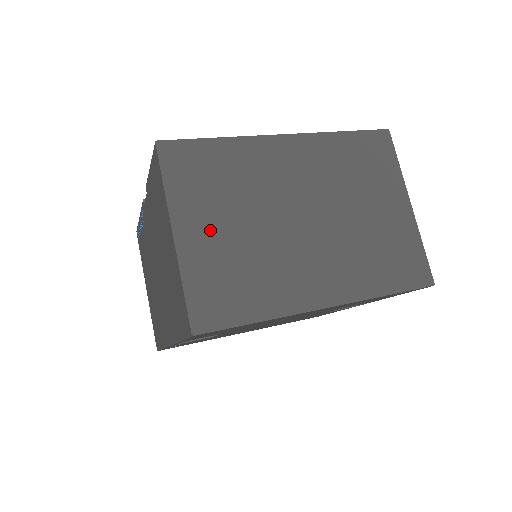
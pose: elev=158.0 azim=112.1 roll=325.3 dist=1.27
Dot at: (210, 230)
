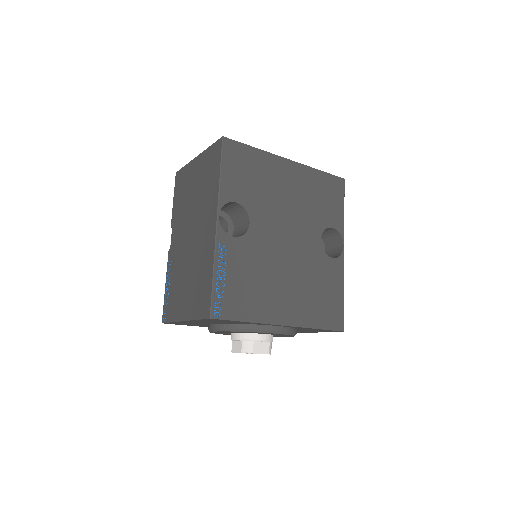
Dot at: occluded
